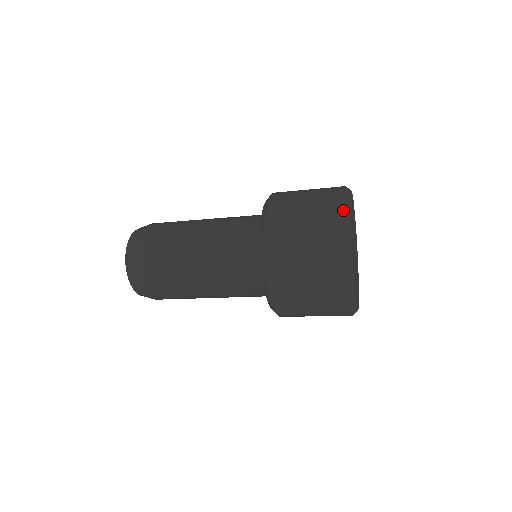
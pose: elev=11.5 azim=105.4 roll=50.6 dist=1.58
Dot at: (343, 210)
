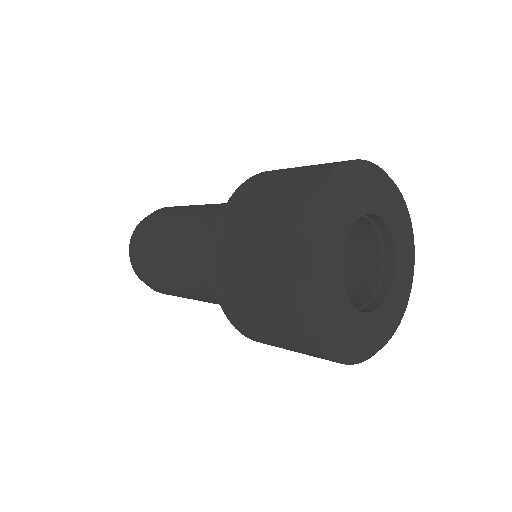
Dot at: (296, 251)
